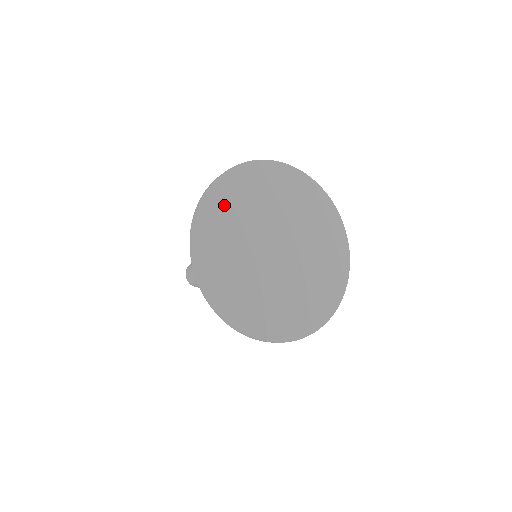
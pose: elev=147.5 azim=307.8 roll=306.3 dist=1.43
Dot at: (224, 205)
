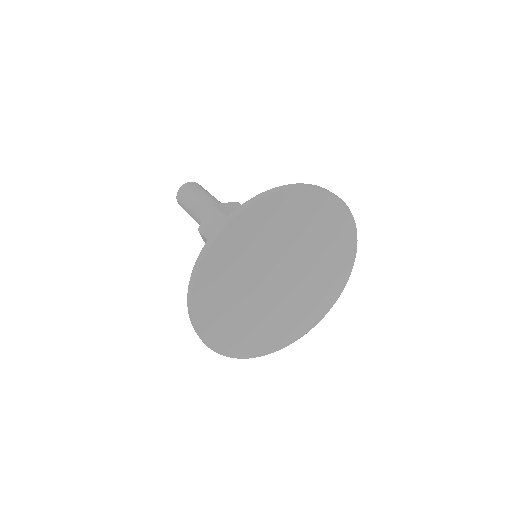
Dot at: (223, 263)
